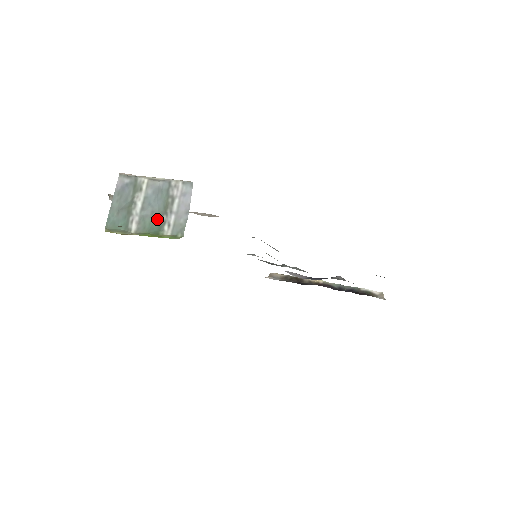
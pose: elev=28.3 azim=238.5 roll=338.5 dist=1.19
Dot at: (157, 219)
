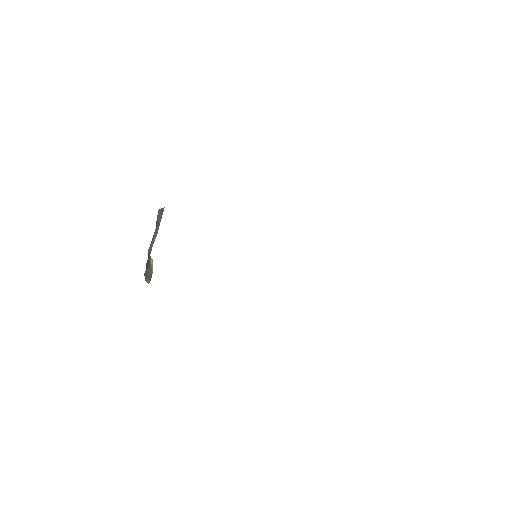
Dot at: occluded
